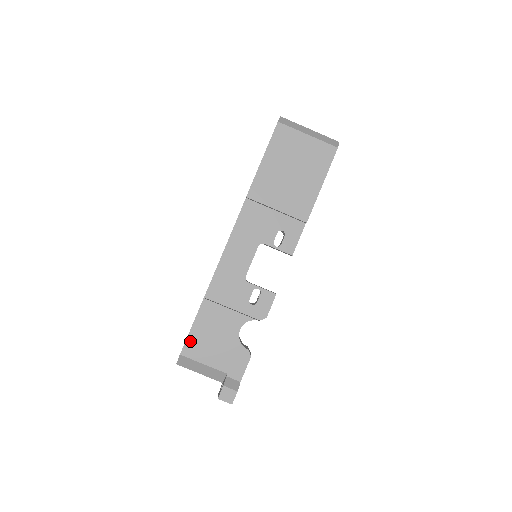
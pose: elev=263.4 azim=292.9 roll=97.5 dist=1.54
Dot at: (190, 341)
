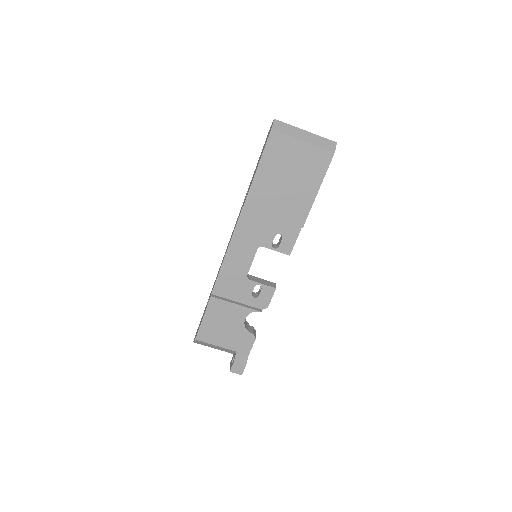
Dot at: (203, 329)
